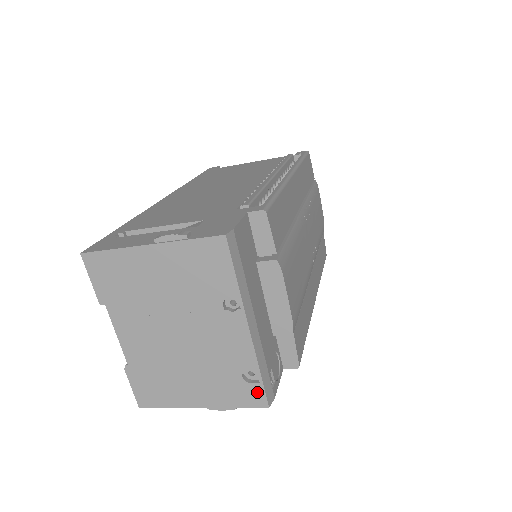
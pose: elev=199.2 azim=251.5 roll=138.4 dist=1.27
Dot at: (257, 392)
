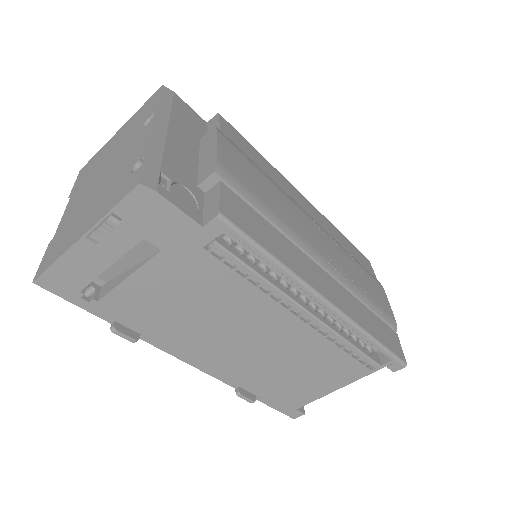
Dot at: (136, 176)
